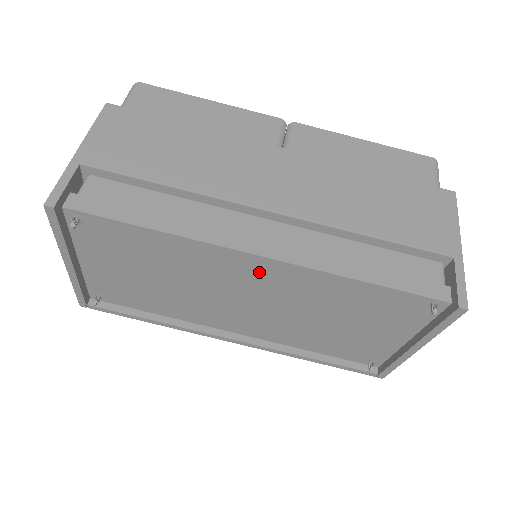
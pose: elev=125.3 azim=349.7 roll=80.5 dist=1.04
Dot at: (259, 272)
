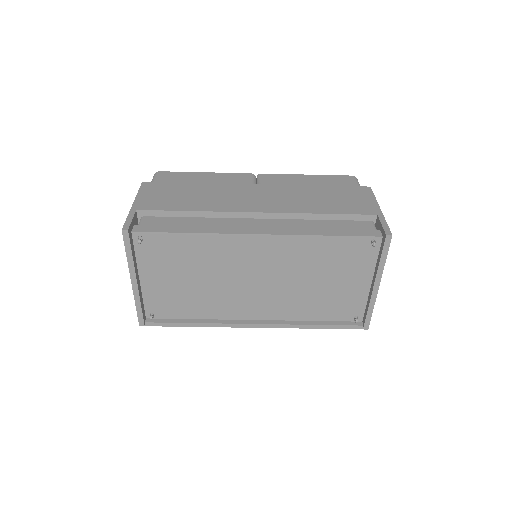
Dot at: (260, 249)
